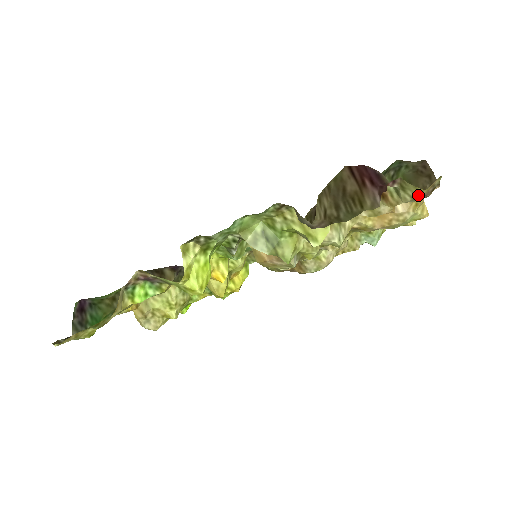
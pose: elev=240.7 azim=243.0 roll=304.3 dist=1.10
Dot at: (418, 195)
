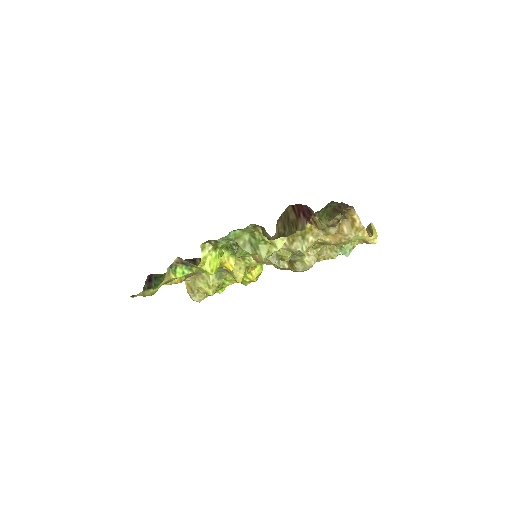
Dot at: (328, 224)
